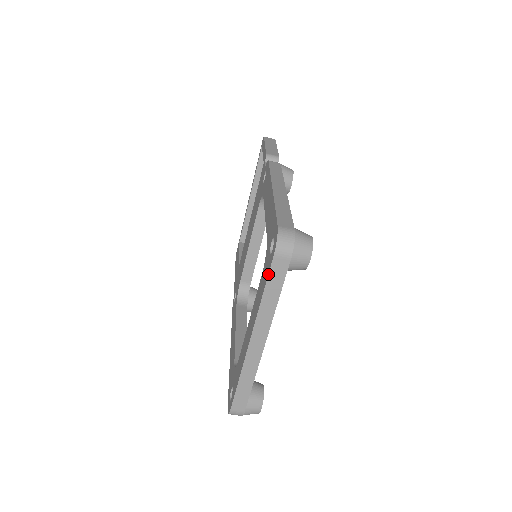
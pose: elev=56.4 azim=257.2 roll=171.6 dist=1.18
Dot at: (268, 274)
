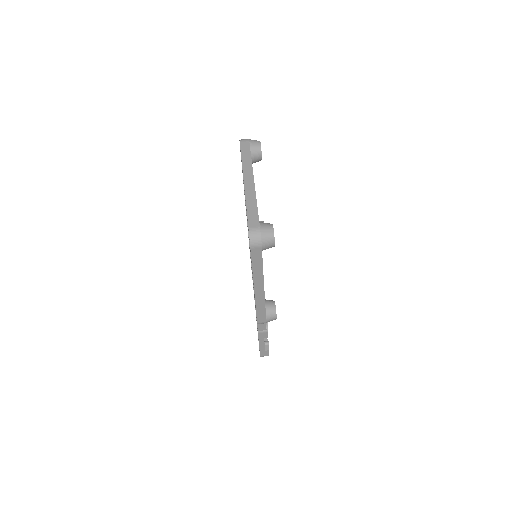
Dot at: (240, 149)
